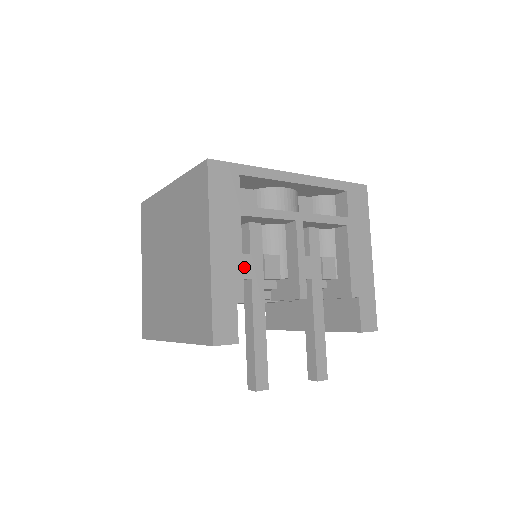
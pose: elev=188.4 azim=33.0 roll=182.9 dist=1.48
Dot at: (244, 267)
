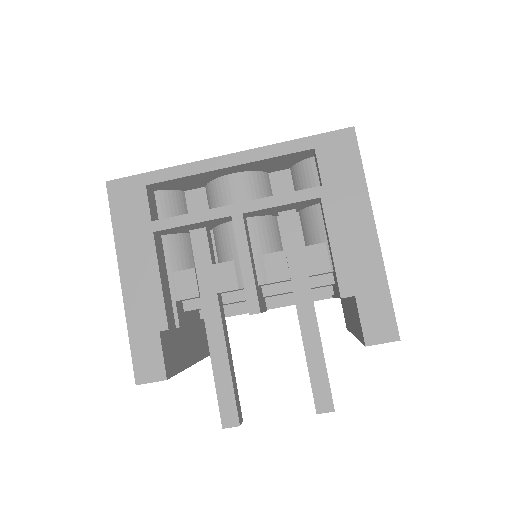
Dot at: (186, 286)
